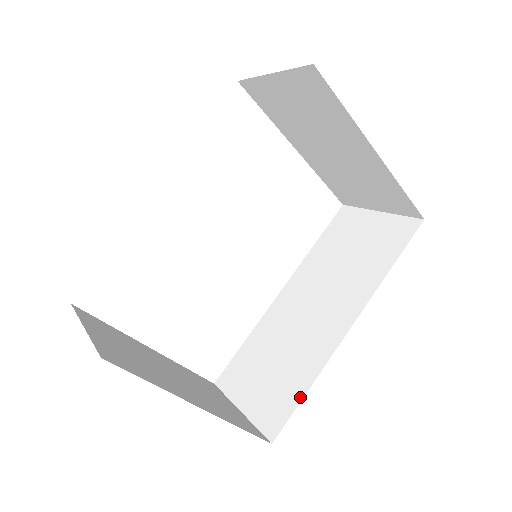
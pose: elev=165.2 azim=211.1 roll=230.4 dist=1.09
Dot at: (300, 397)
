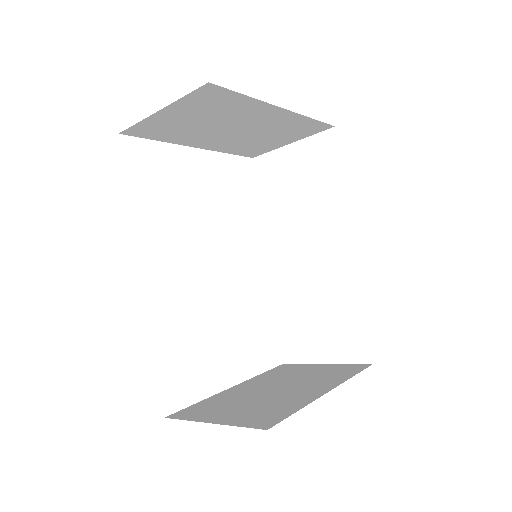
Dot at: (363, 319)
